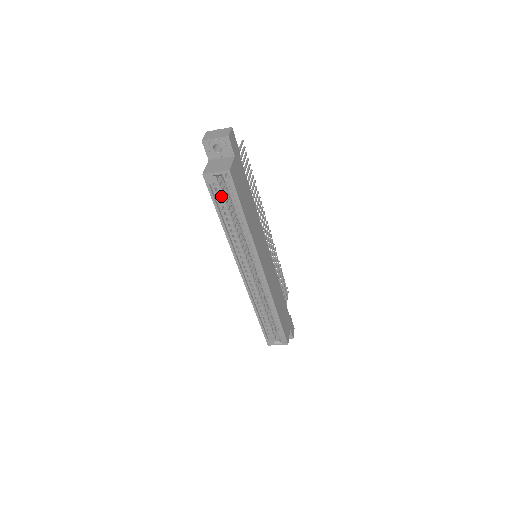
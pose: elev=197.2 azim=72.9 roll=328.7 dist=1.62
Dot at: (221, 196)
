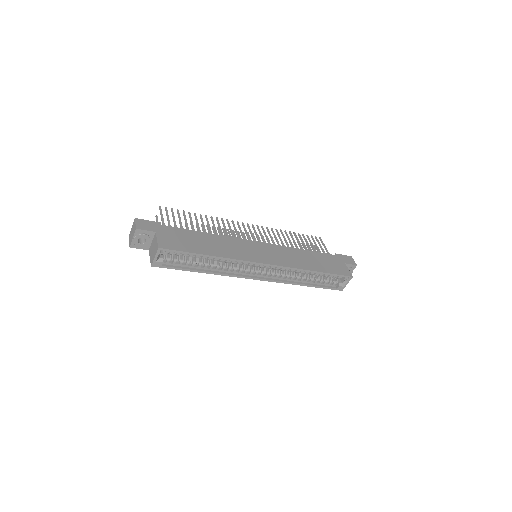
Dot at: (179, 261)
